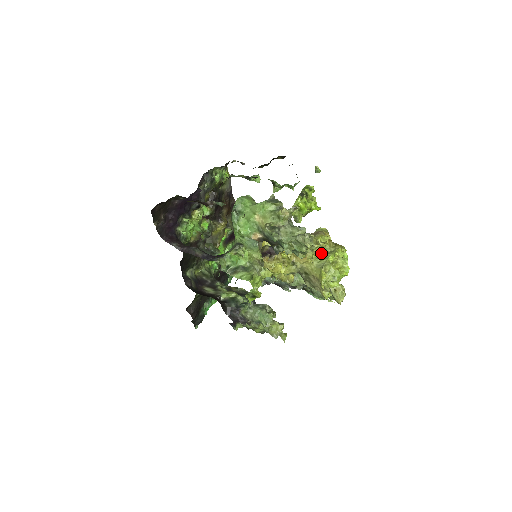
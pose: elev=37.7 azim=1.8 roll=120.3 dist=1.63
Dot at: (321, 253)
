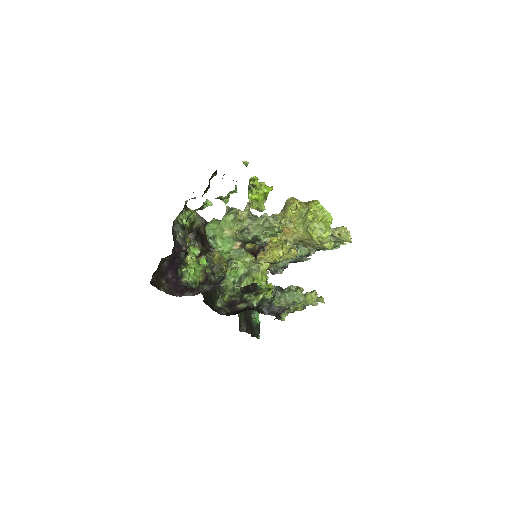
Dot at: (301, 218)
